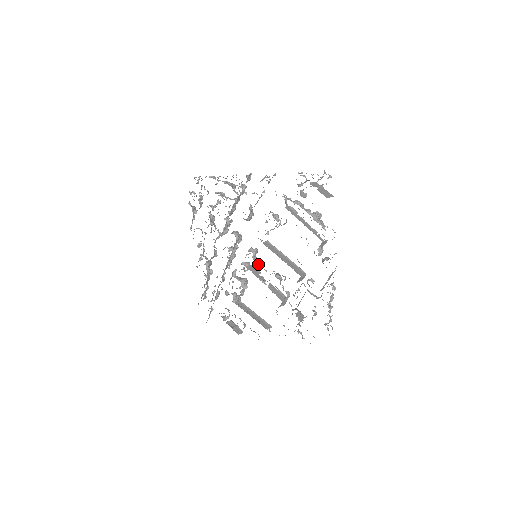
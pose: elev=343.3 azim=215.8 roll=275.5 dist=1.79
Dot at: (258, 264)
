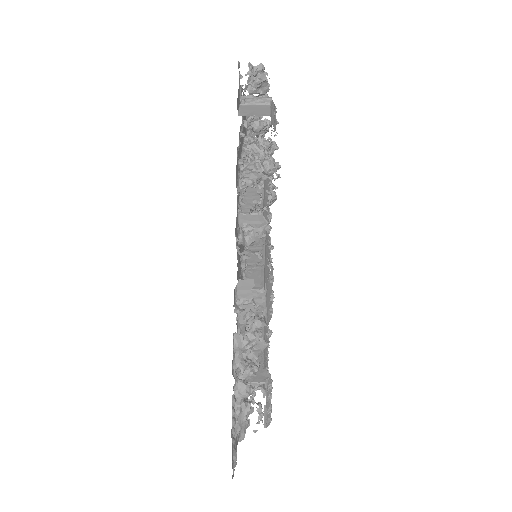
Dot at: occluded
